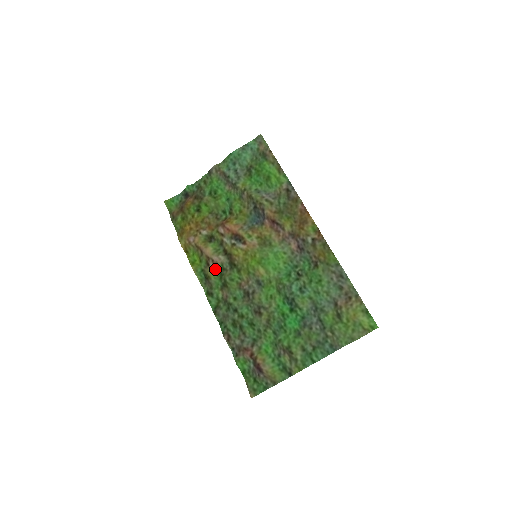
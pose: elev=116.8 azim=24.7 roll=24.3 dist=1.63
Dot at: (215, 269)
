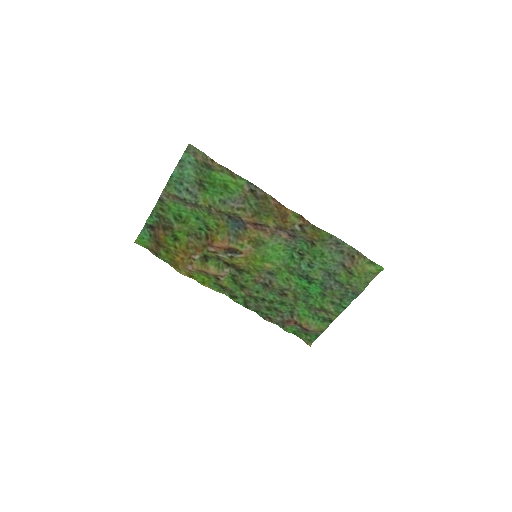
Dot at: (226, 279)
